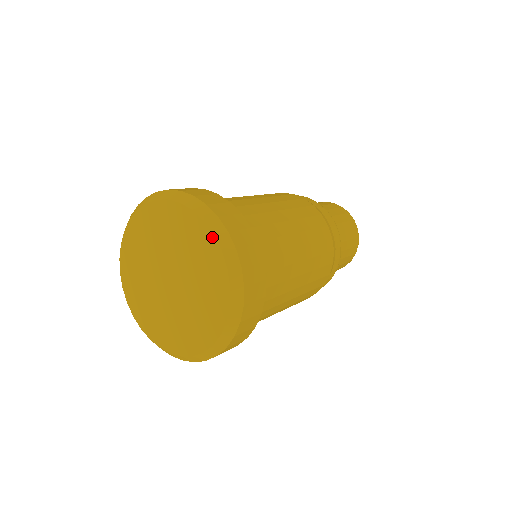
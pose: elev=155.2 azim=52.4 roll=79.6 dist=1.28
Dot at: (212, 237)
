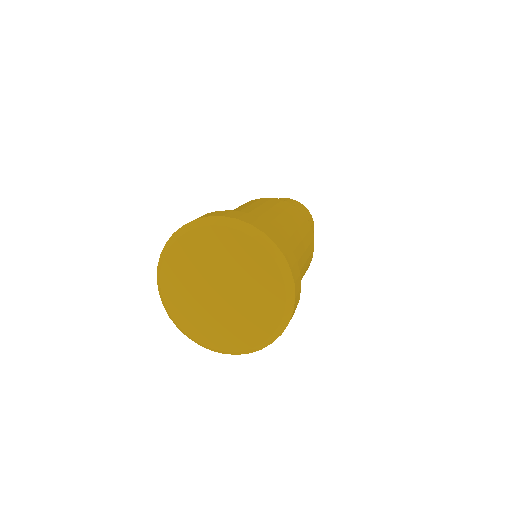
Dot at: (263, 250)
